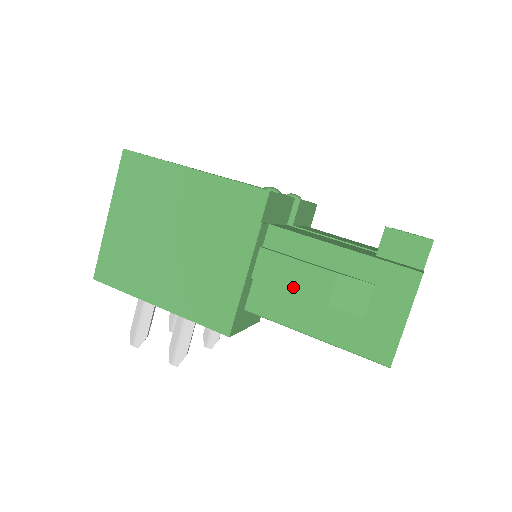
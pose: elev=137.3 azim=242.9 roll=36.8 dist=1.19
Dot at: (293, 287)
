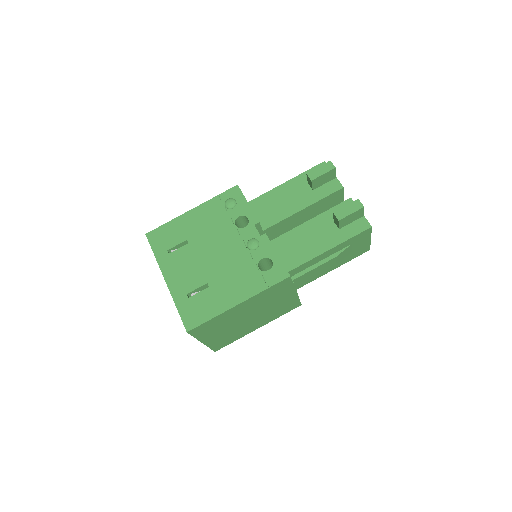
Dot at: (317, 274)
